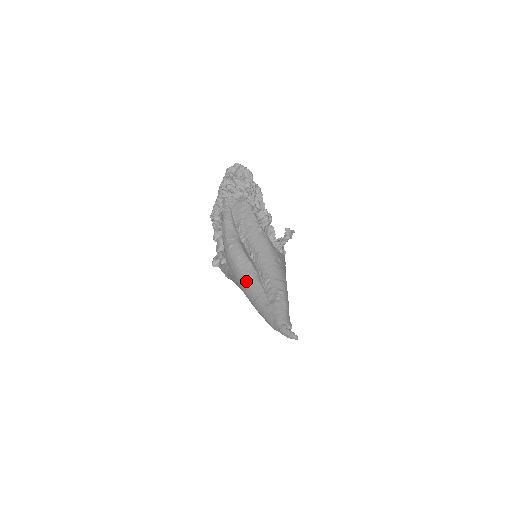
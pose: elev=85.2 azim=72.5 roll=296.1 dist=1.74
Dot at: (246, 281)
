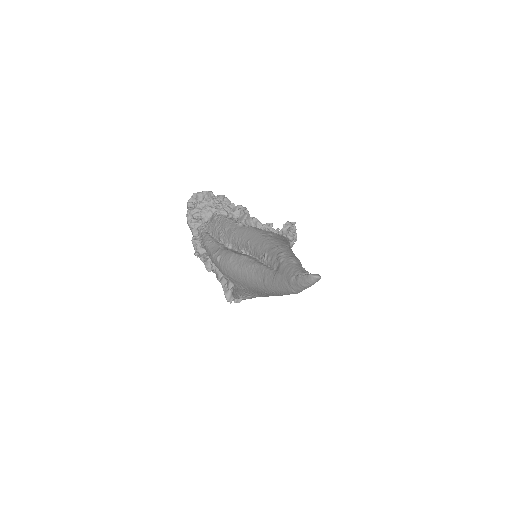
Dot at: (247, 275)
